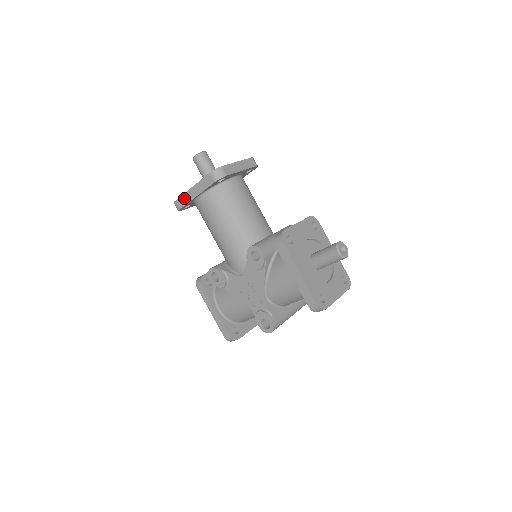
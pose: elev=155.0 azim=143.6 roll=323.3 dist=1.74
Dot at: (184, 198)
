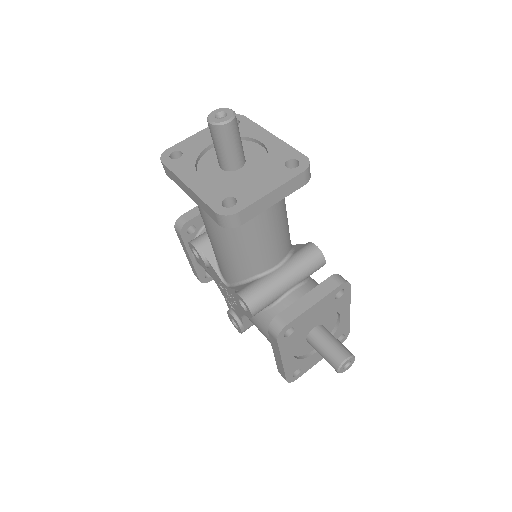
Dot at: (174, 177)
